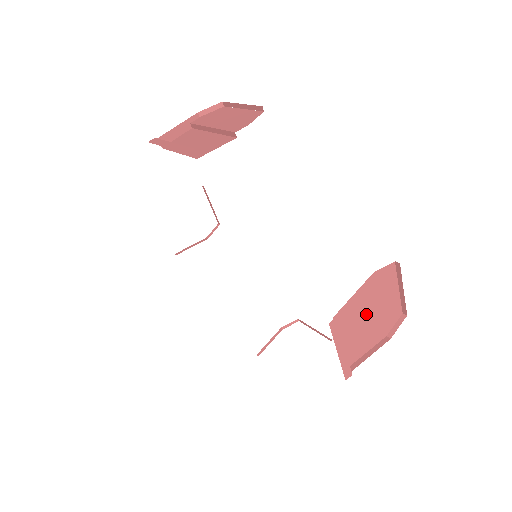
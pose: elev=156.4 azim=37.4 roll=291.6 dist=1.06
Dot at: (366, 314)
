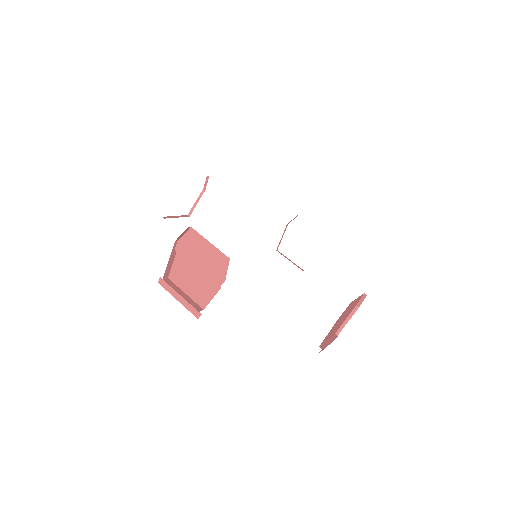
Dot at: (339, 323)
